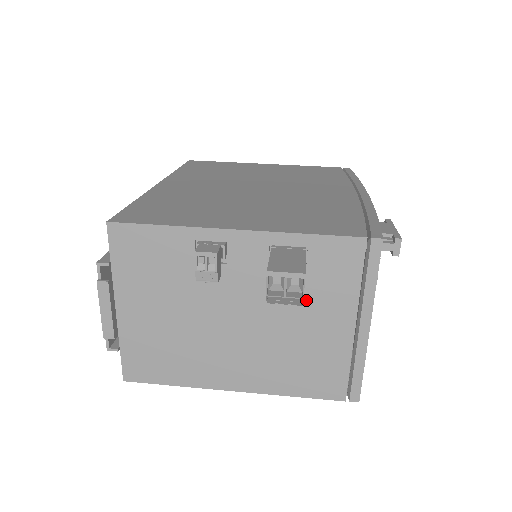
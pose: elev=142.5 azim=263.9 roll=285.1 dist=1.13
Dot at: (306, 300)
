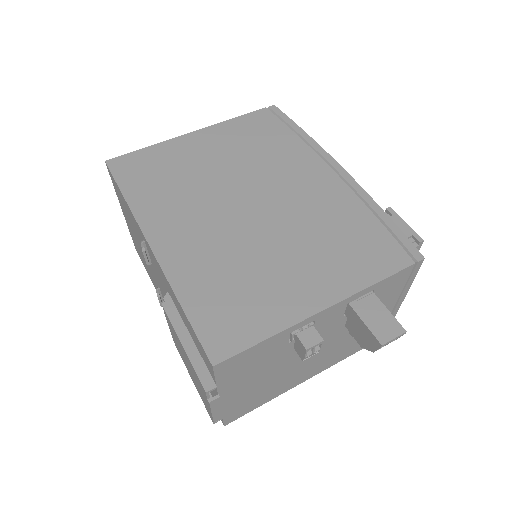
Dot at: occluded
